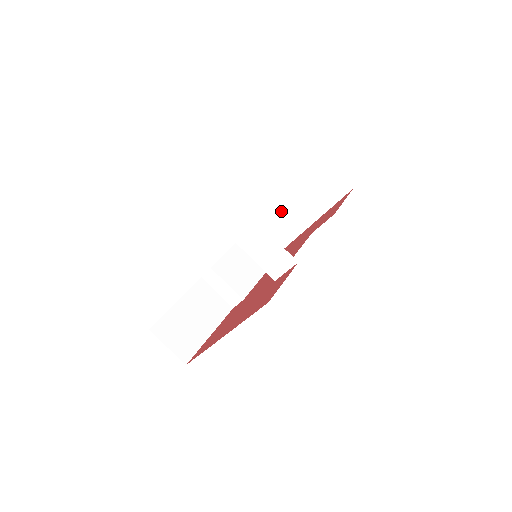
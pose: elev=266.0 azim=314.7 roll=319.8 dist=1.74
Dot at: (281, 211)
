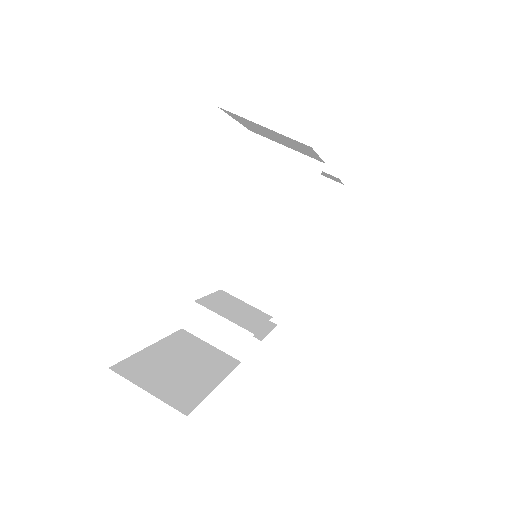
Dot at: (266, 258)
